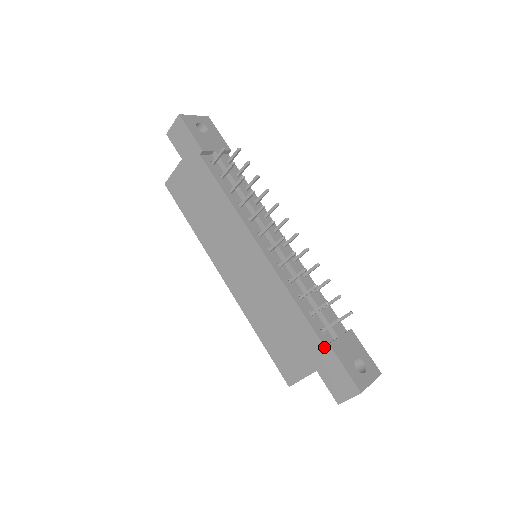
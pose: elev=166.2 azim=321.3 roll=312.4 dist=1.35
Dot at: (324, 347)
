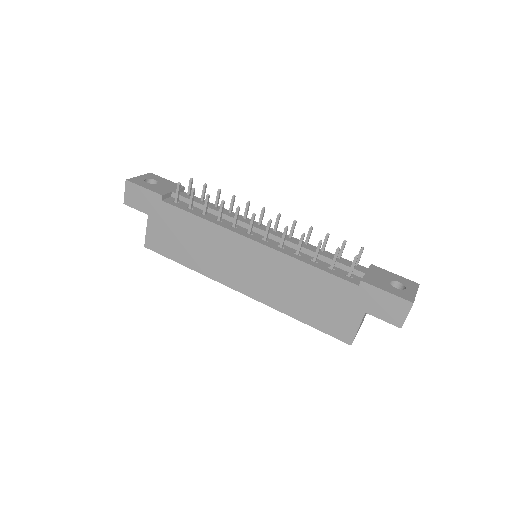
Dot at: (359, 287)
